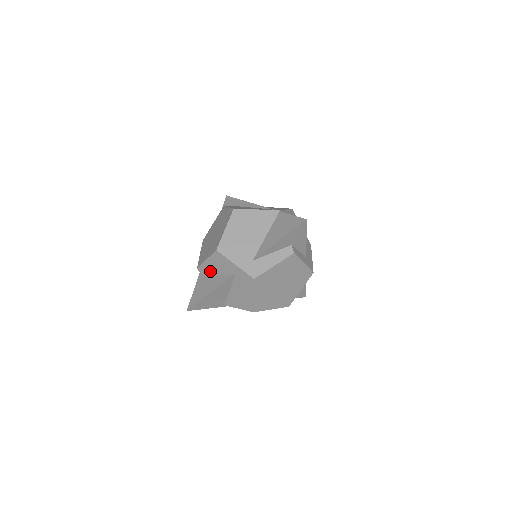
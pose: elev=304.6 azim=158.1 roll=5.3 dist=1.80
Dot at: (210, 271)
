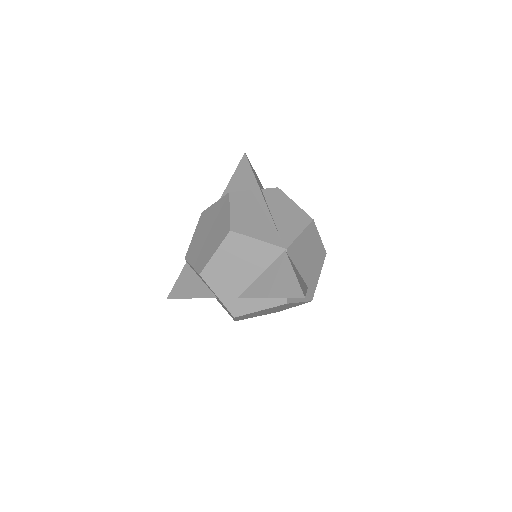
Dot at: occluded
